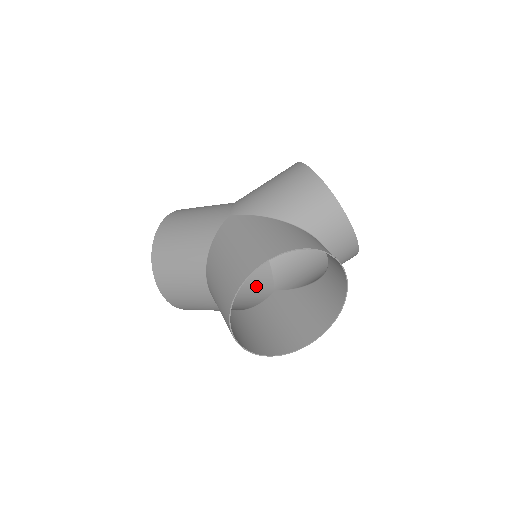
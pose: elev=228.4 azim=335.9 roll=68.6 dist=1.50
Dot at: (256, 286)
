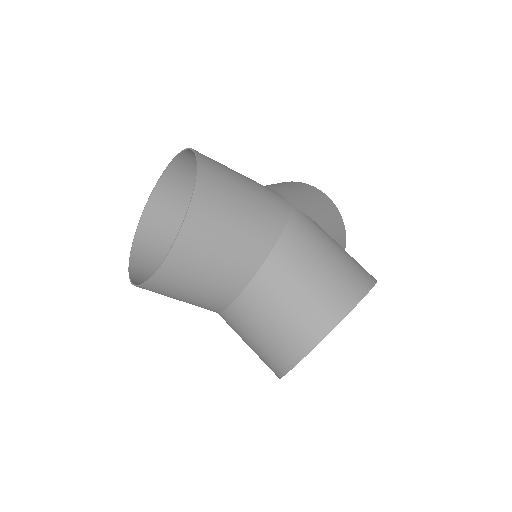
Dot at: occluded
